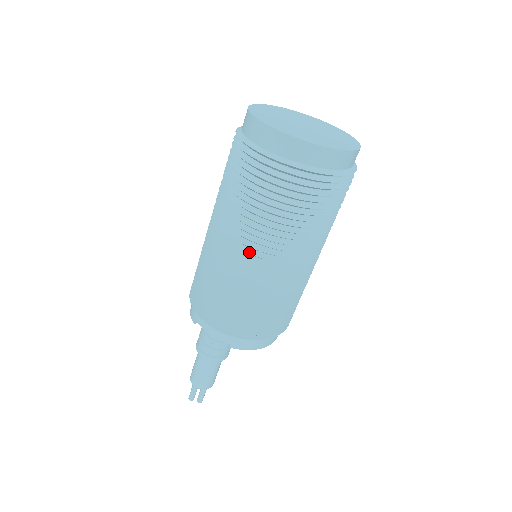
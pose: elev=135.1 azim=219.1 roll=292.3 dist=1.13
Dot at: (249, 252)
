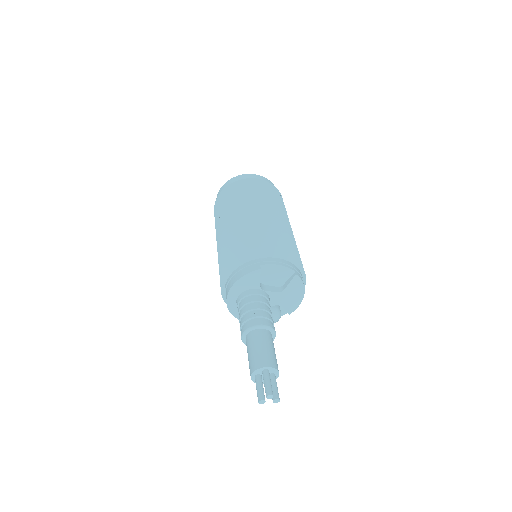
Dot at: (277, 214)
